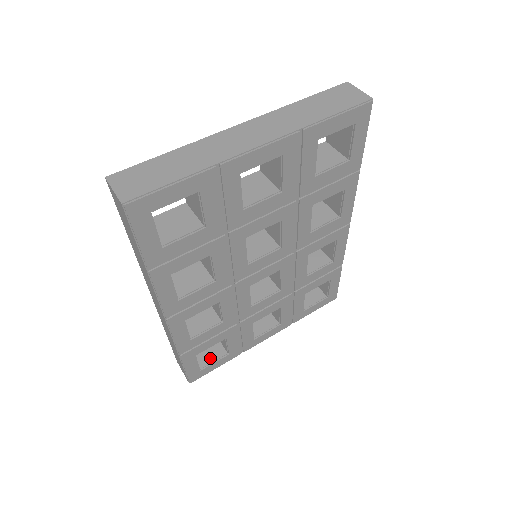
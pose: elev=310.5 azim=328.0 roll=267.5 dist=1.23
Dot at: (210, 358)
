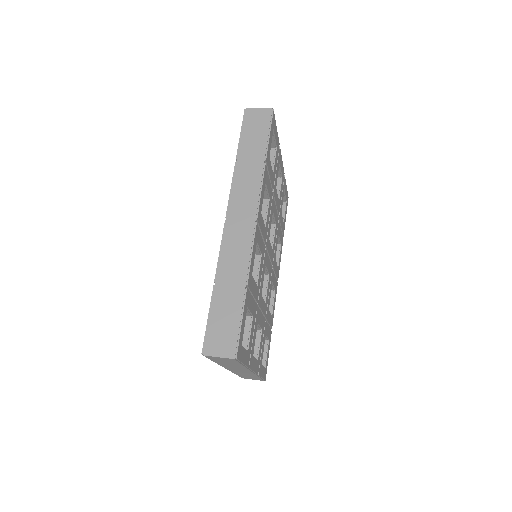
Dot at: occluded
